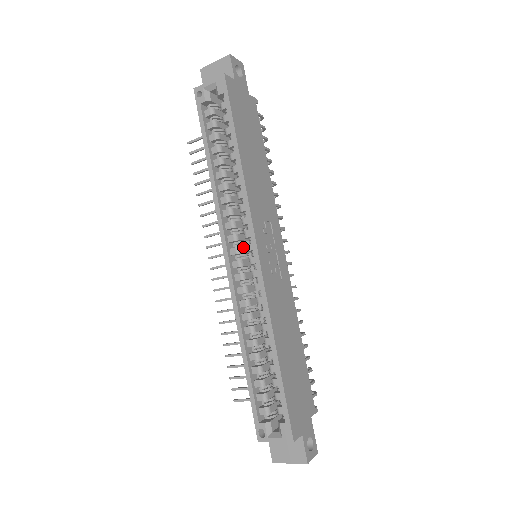
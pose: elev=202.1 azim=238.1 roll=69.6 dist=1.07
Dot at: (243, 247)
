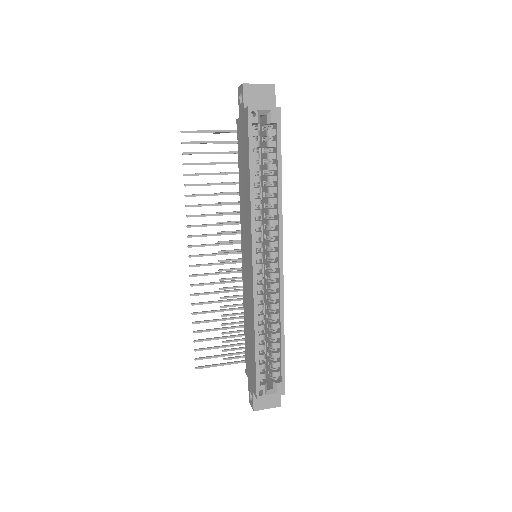
Dot at: (261, 252)
